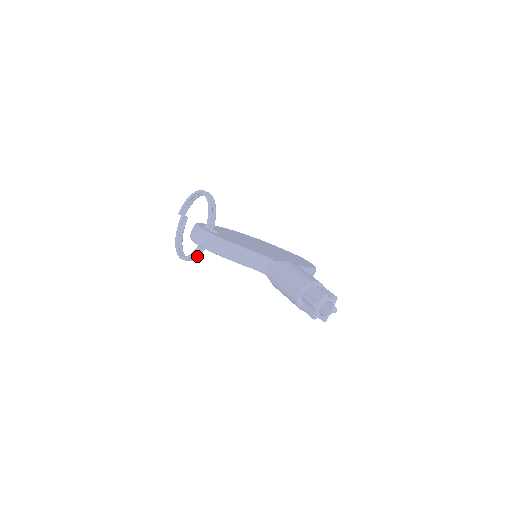
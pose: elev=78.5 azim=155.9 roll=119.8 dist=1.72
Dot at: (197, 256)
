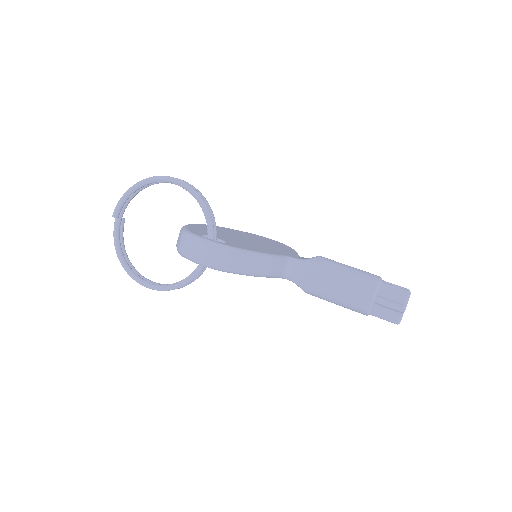
Dot at: (193, 281)
